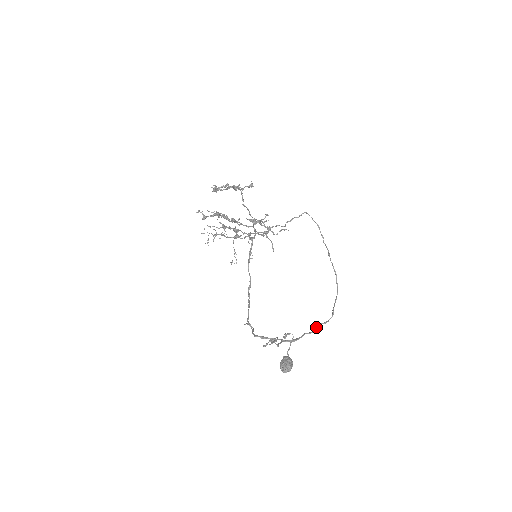
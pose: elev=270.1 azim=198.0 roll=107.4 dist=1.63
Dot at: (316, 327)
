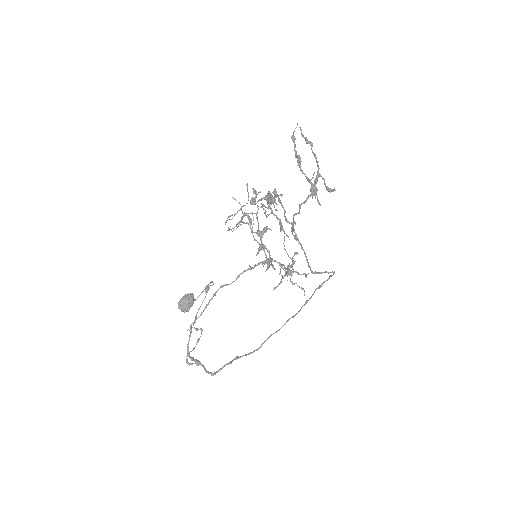
Dot at: (238, 358)
